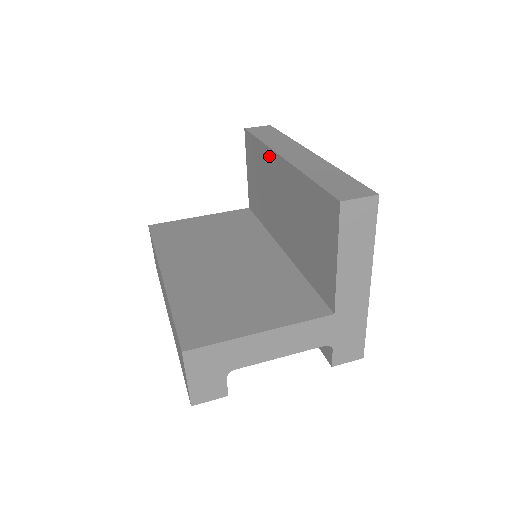
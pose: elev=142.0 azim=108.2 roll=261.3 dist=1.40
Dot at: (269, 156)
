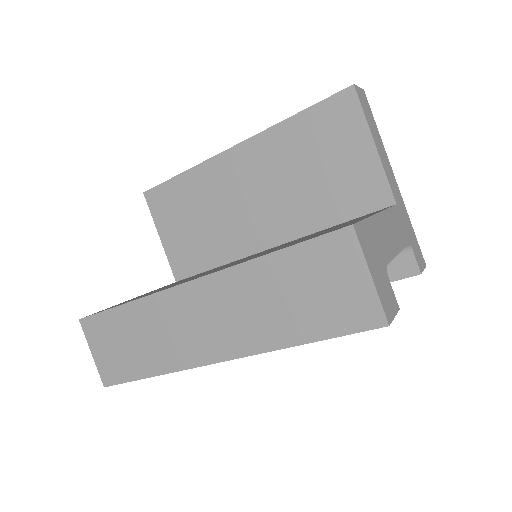
Dot at: (209, 169)
